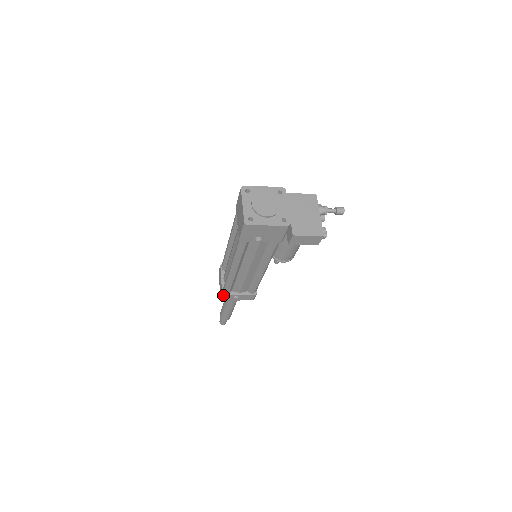
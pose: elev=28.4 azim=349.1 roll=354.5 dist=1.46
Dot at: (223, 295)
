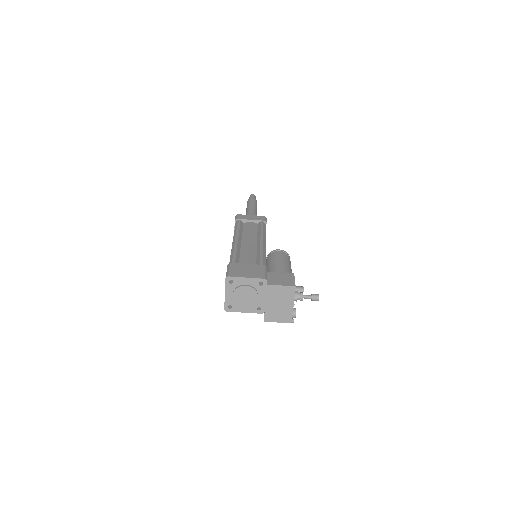
Dot at: occluded
